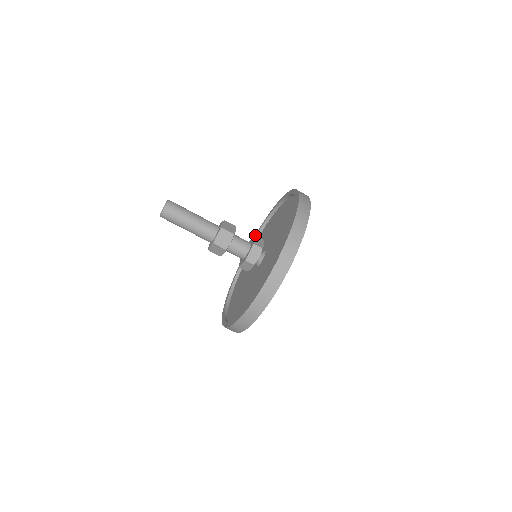
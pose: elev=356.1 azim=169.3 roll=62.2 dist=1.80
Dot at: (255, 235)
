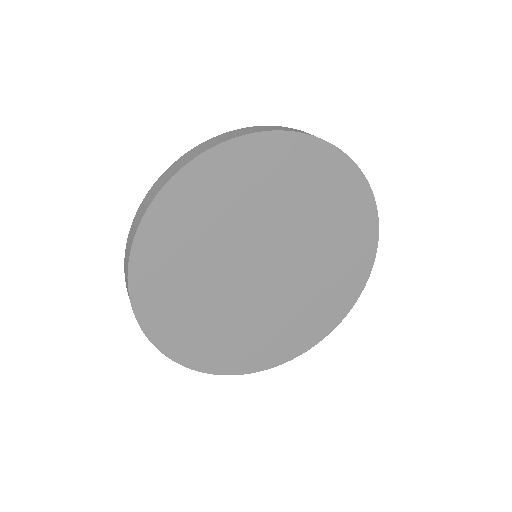
Dot at: occluded
